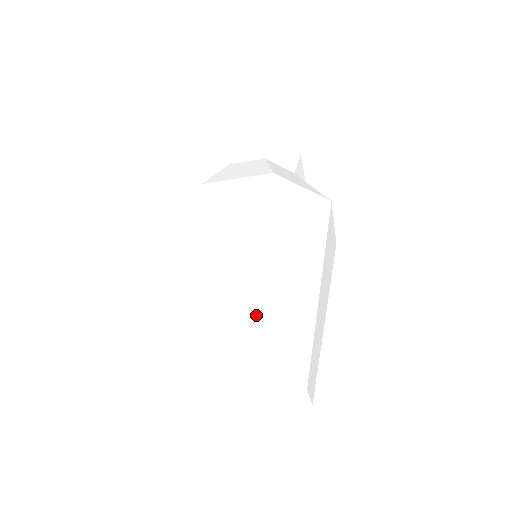
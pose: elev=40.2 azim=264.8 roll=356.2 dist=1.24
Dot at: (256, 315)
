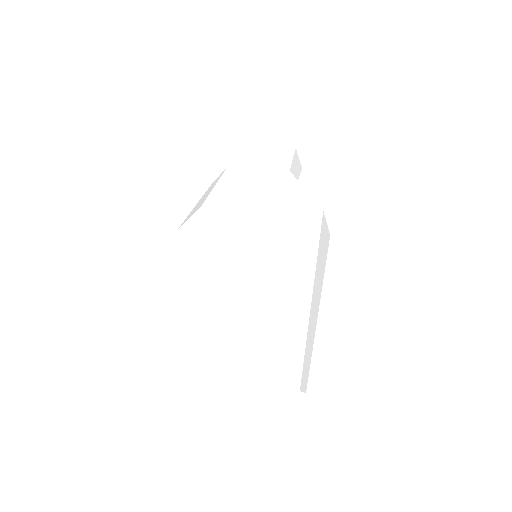
Dot at: (298, 337)
